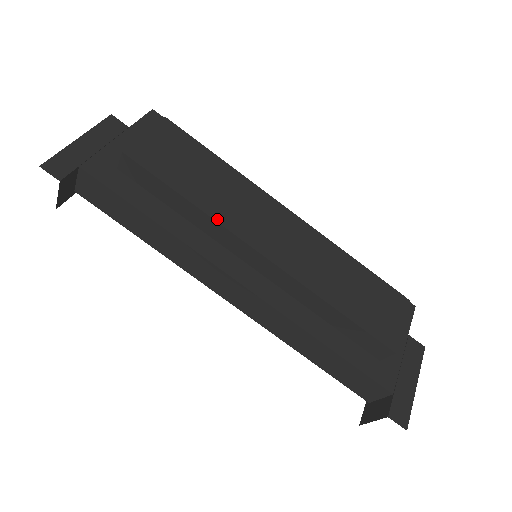
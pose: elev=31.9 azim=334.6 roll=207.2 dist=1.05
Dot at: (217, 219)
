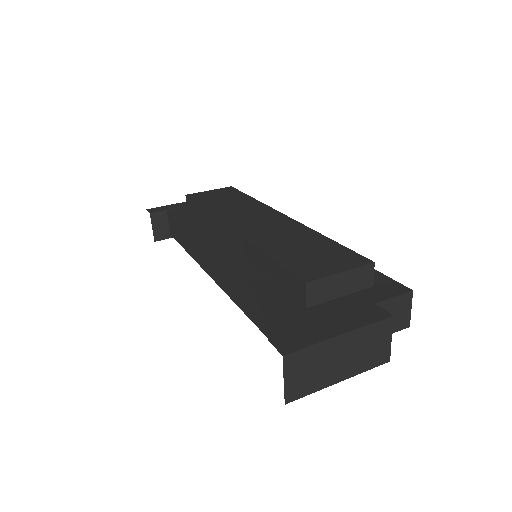
Dot at: (214, 214)
